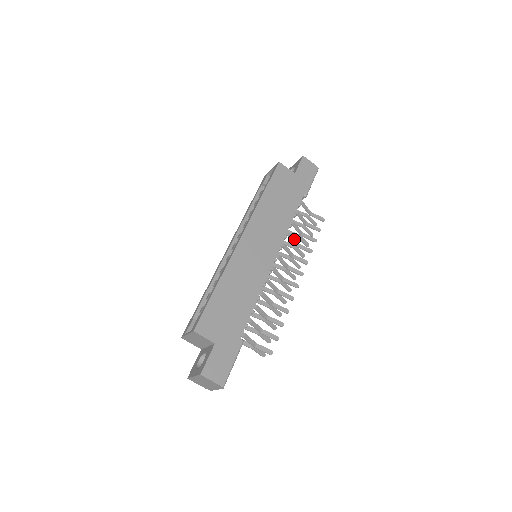
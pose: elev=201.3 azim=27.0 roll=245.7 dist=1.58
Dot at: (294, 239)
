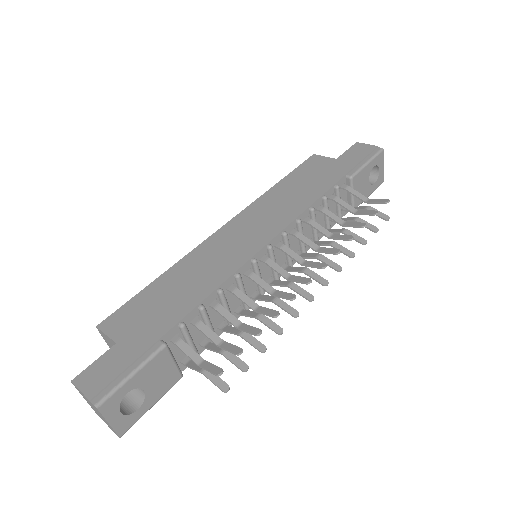
Dot at: (323, 228)
